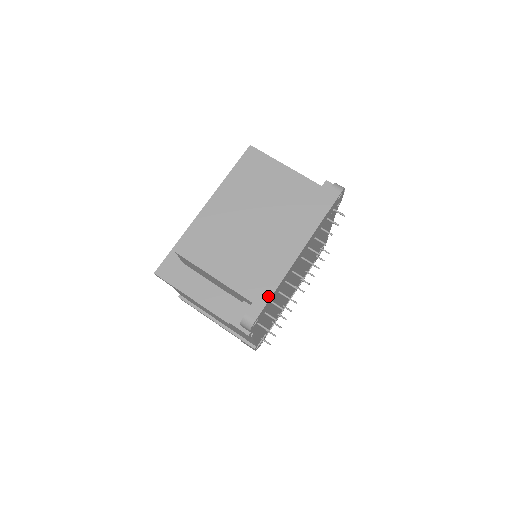
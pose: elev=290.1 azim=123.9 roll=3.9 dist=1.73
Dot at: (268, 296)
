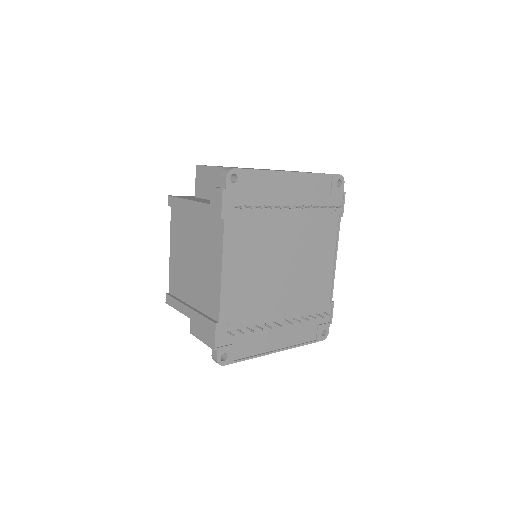
Dot at: (254, 169)
